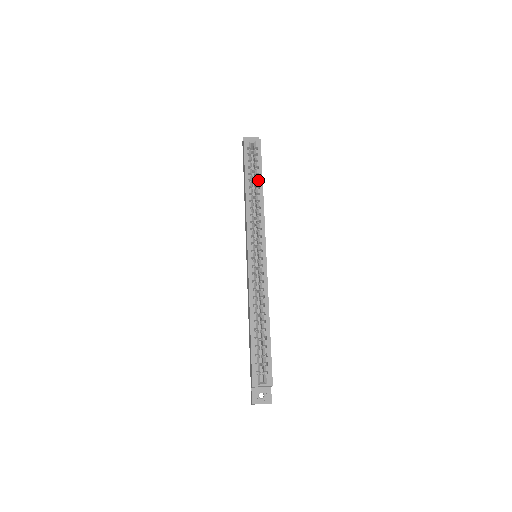
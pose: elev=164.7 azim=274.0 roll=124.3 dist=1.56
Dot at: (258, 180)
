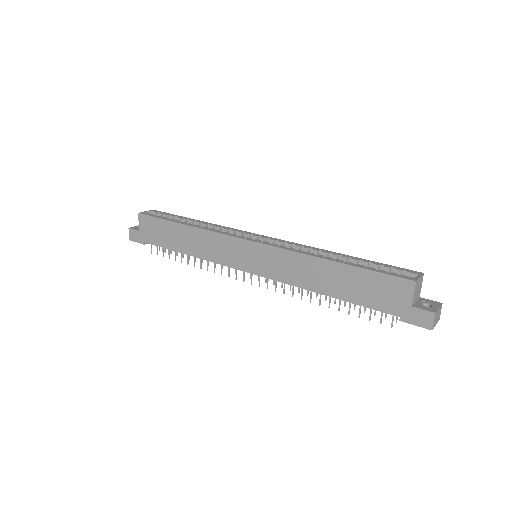
Dot at: (187, 222)
